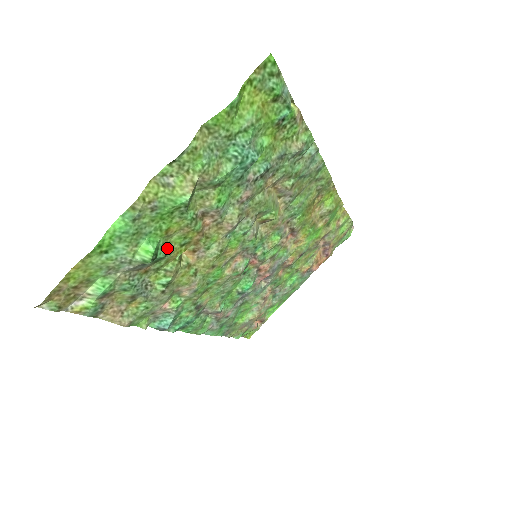
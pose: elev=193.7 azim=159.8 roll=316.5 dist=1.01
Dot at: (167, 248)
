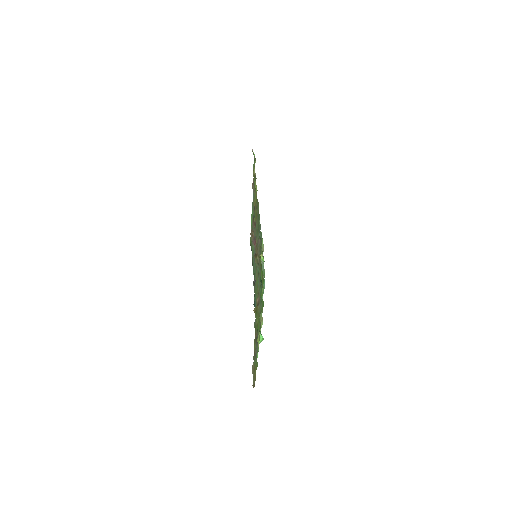
Dot at: occluded
